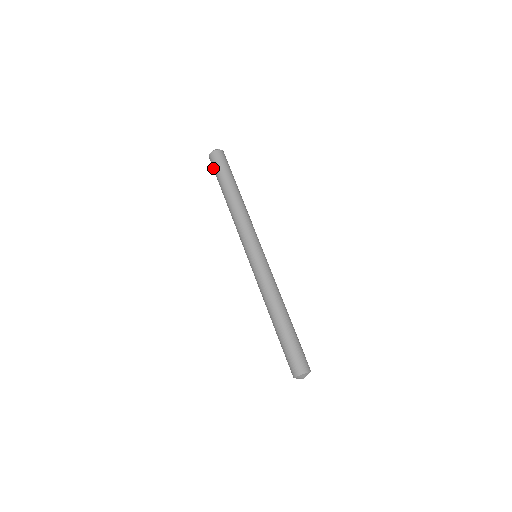
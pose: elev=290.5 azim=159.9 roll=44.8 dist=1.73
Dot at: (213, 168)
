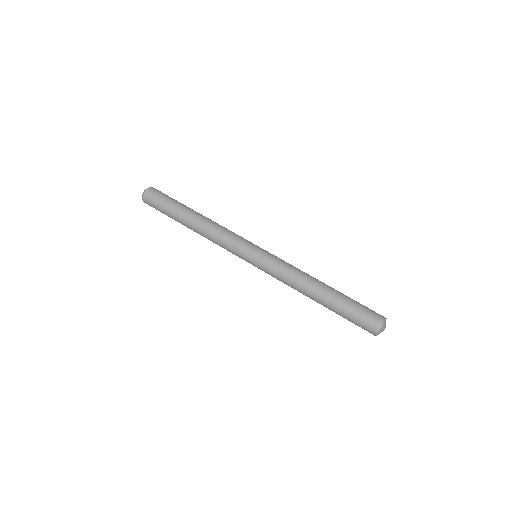
Dot at: (155, 203)
